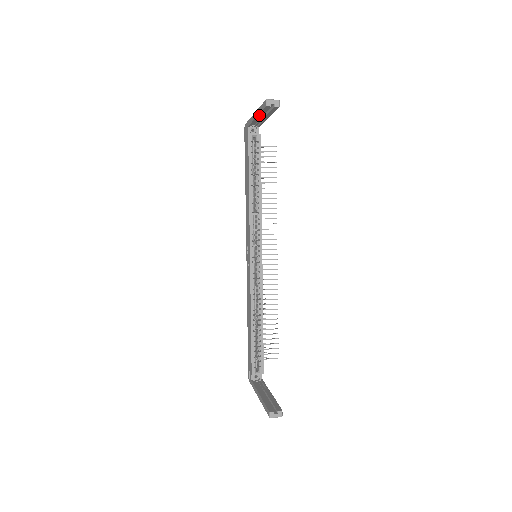
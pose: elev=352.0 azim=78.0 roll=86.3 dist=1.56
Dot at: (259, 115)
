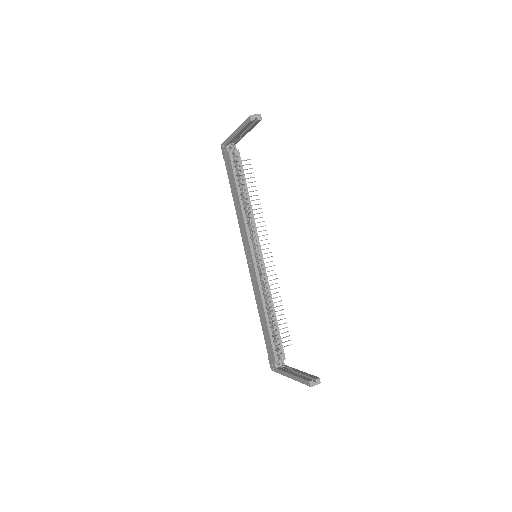
Dot at: (241, 131)
